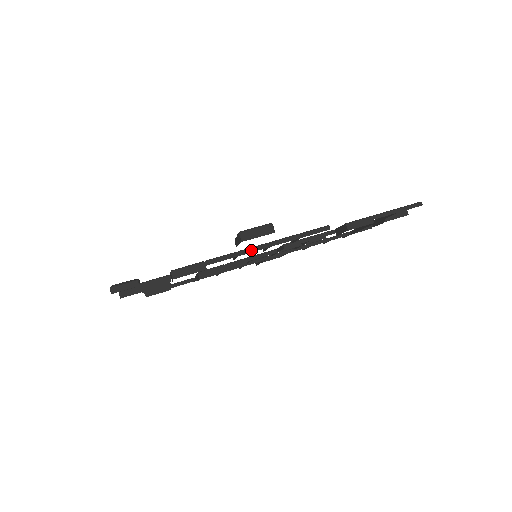
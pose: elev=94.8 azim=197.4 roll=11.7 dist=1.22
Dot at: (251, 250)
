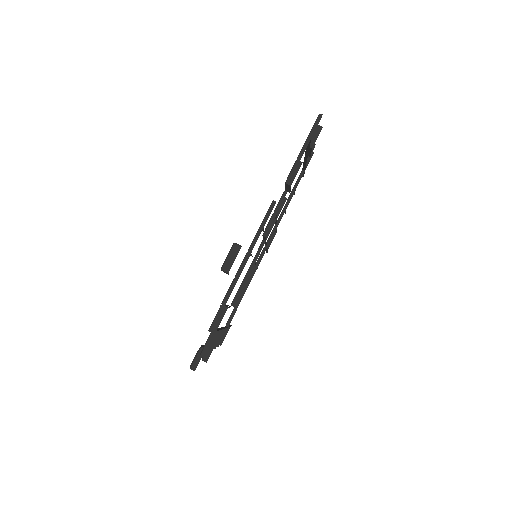
Dot at: (241, 268)
